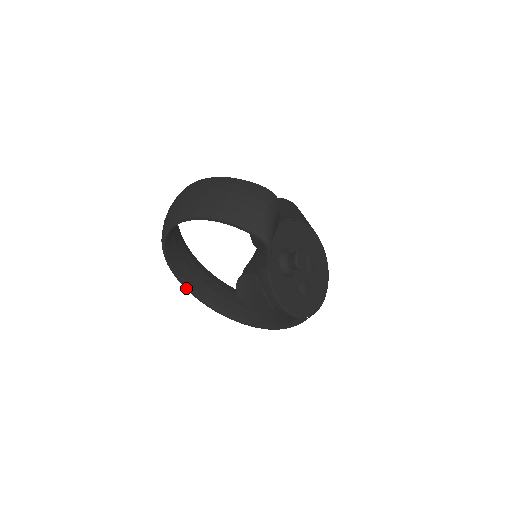
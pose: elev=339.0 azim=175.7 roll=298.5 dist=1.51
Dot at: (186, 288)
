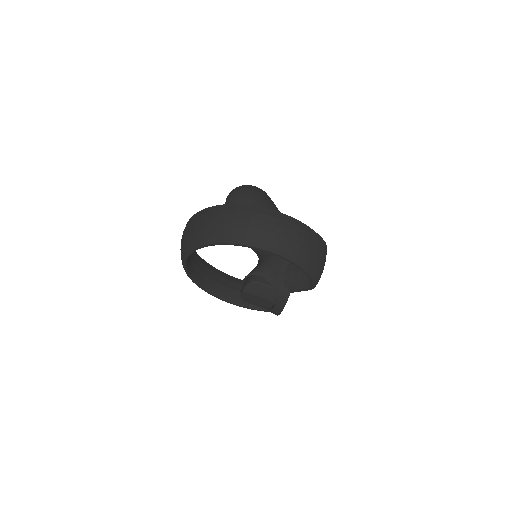
Dot at: (185, 263)
